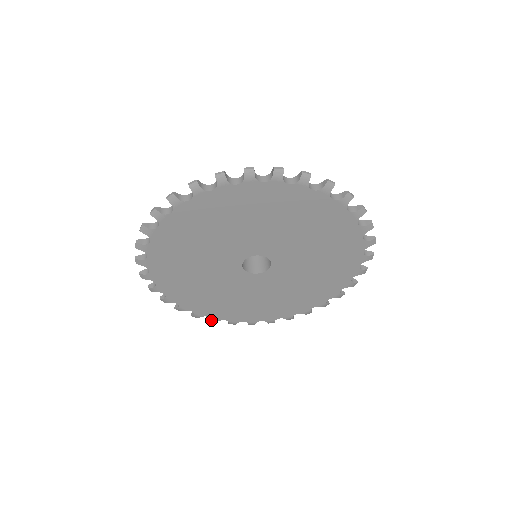
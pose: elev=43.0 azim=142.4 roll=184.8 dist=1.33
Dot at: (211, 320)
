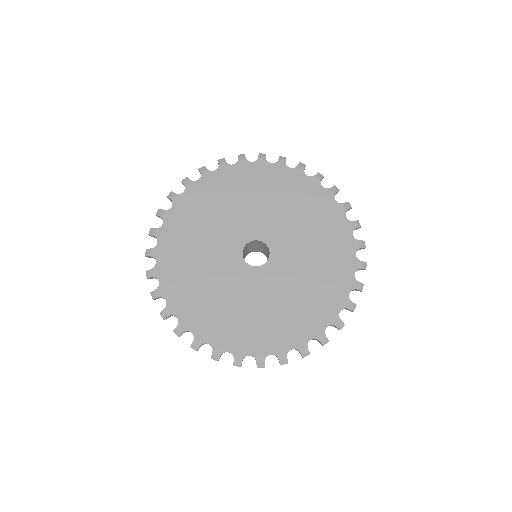
Dot at: (151, 270)
